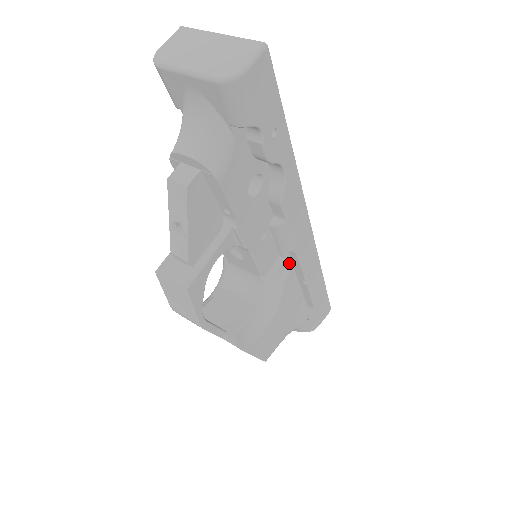
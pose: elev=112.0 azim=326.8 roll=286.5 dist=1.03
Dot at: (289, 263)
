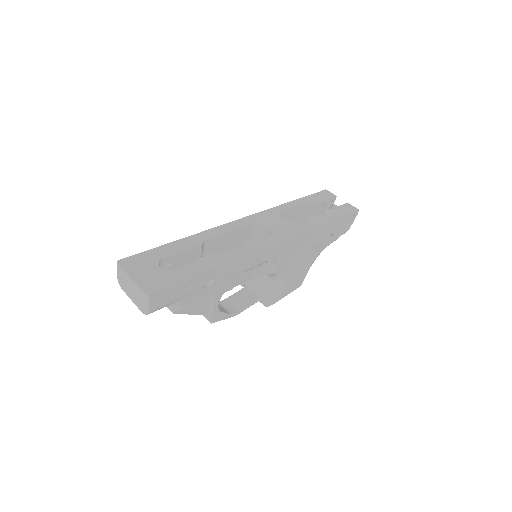
Dot at: occluded
